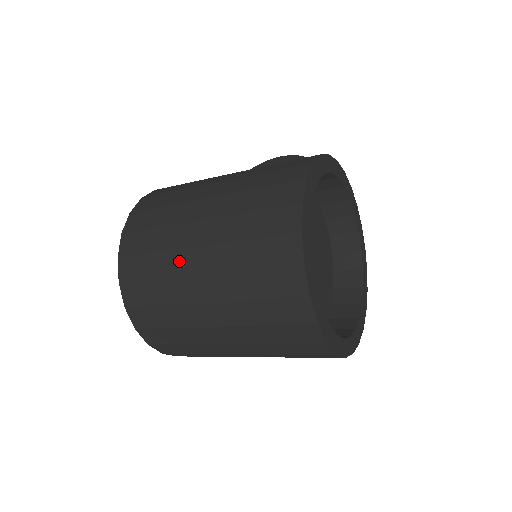
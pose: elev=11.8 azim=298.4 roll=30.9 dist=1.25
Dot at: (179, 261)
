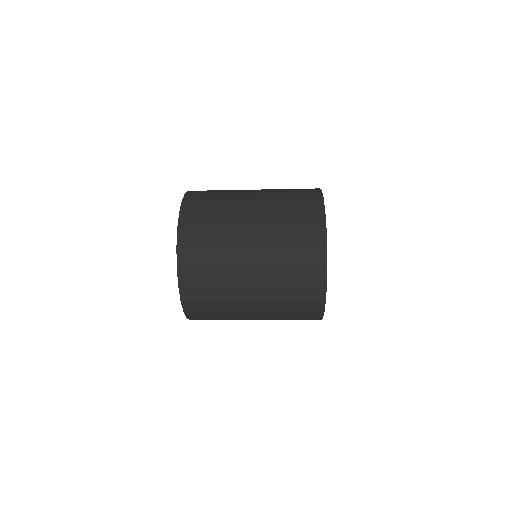
Dot at: (236, 195)
